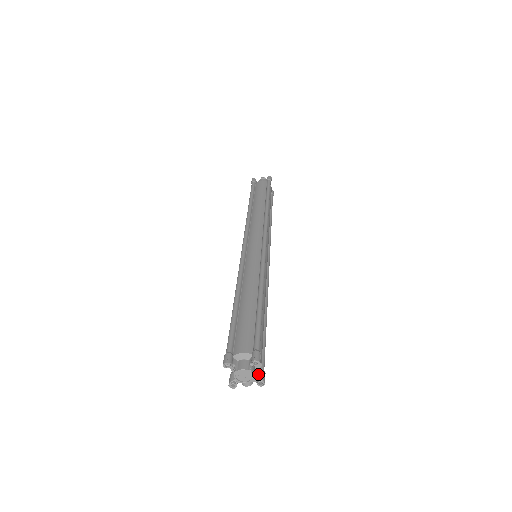
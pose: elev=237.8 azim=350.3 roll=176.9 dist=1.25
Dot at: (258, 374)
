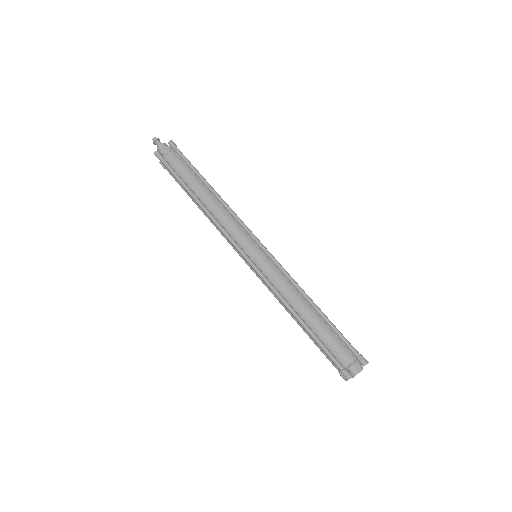
Dot at: occluded
